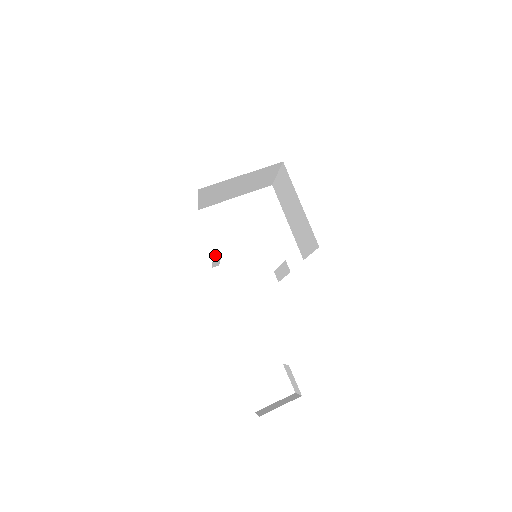
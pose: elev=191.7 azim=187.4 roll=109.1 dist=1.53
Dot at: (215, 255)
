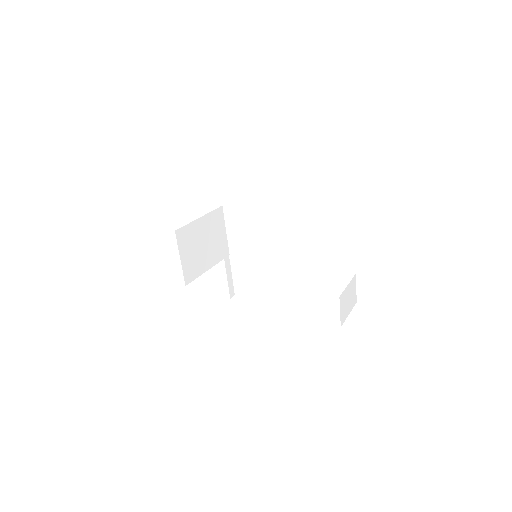
Dot at: (222, 240)
